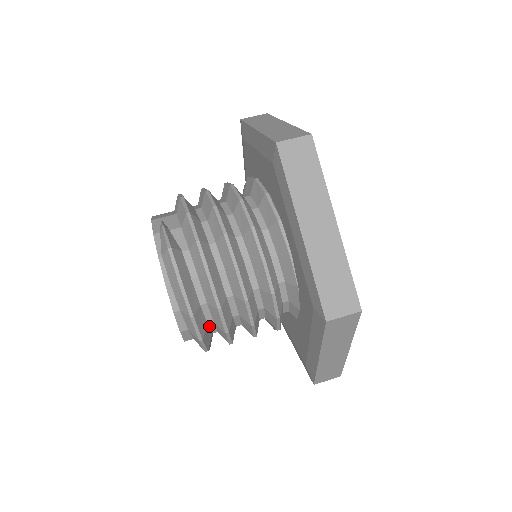
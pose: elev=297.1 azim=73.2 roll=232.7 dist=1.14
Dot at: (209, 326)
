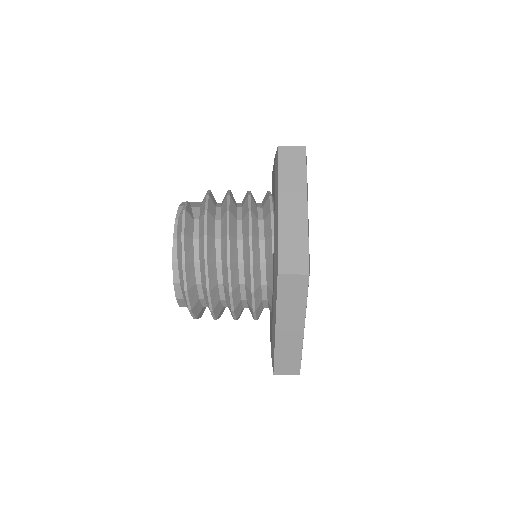
Dot at: (197, 287)
